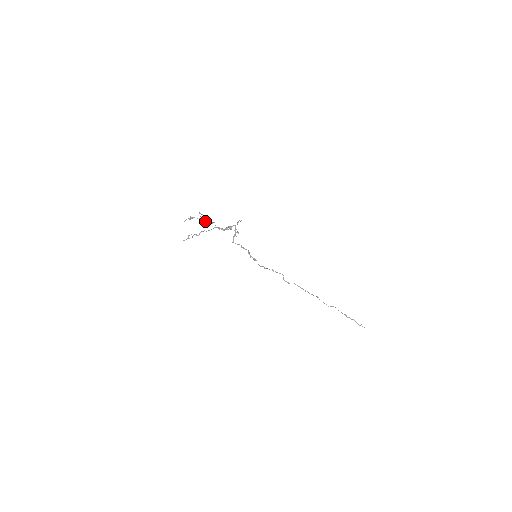
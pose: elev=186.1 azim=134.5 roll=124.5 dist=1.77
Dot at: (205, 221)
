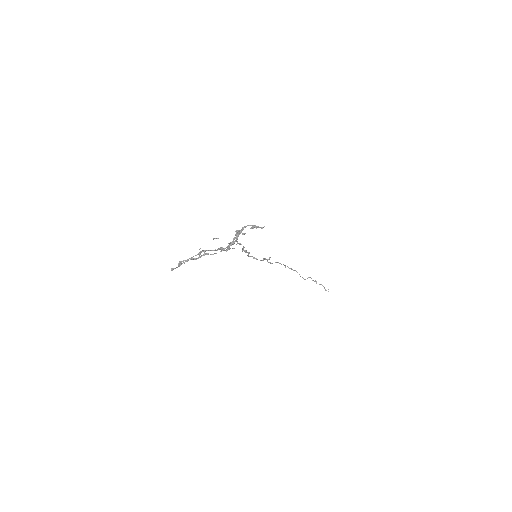
Dot at: (221, 250)
